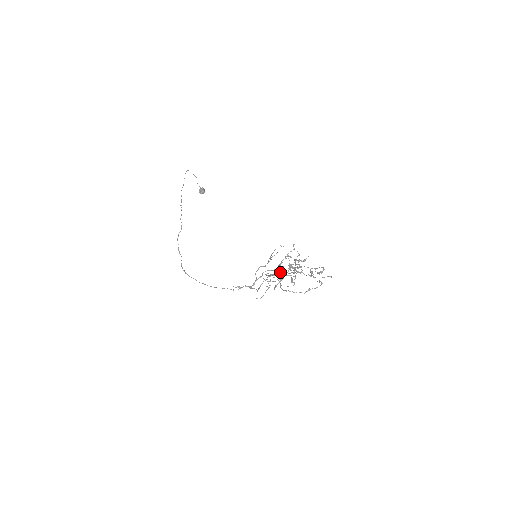
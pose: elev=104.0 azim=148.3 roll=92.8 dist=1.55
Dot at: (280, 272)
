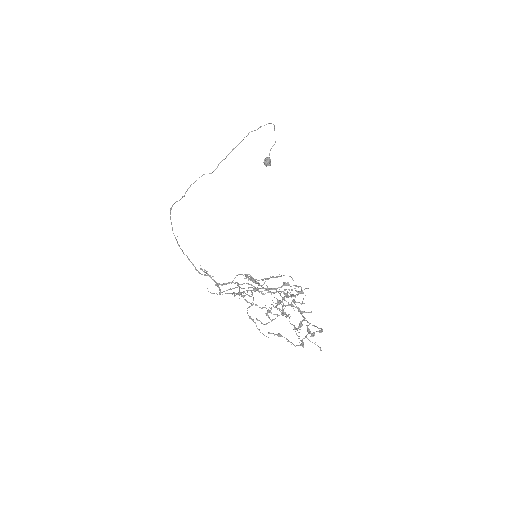
Dot at: (265, 281)
